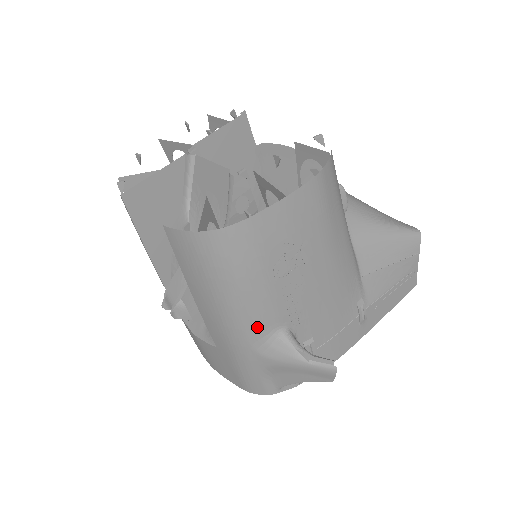
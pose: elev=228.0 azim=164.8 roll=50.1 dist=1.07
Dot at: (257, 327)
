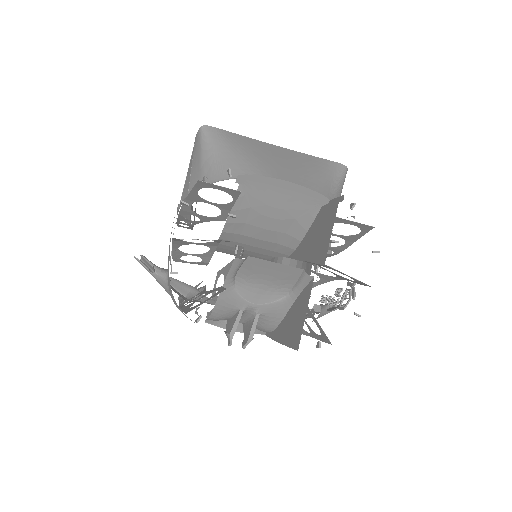
Dot at: occluded
